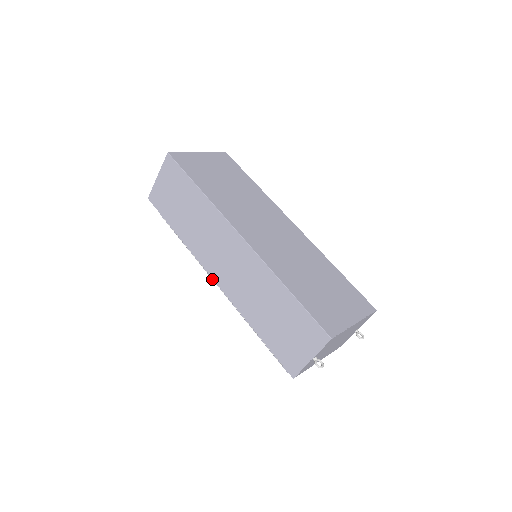
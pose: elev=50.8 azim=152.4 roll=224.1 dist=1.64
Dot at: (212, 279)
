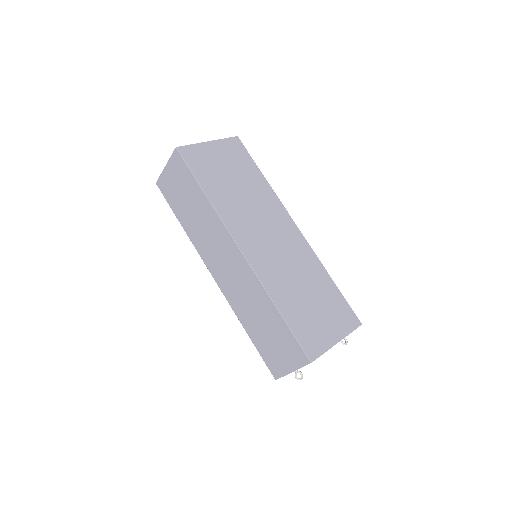
Dot at: (212, 275)
